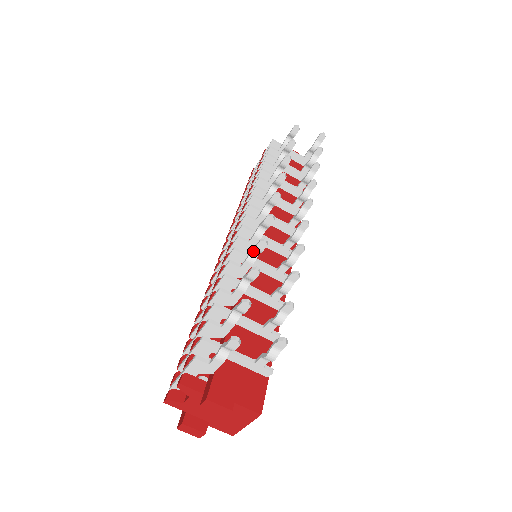
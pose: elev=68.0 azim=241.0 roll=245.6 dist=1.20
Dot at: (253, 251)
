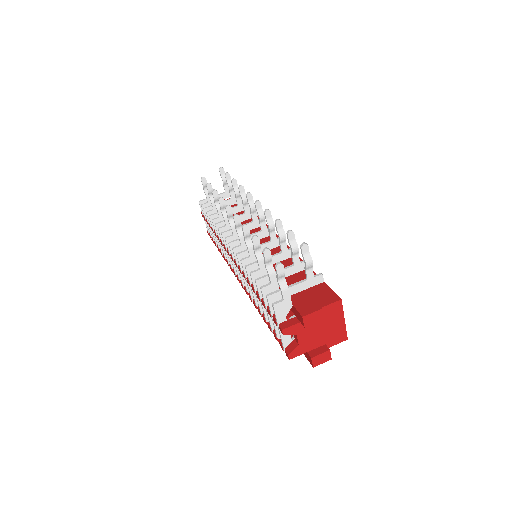
Dot at: (246, 239)
